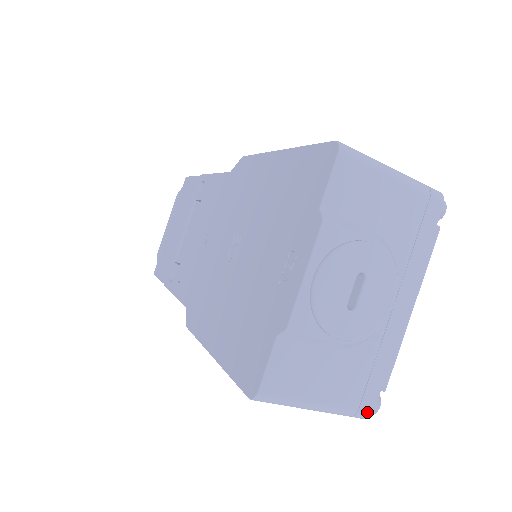
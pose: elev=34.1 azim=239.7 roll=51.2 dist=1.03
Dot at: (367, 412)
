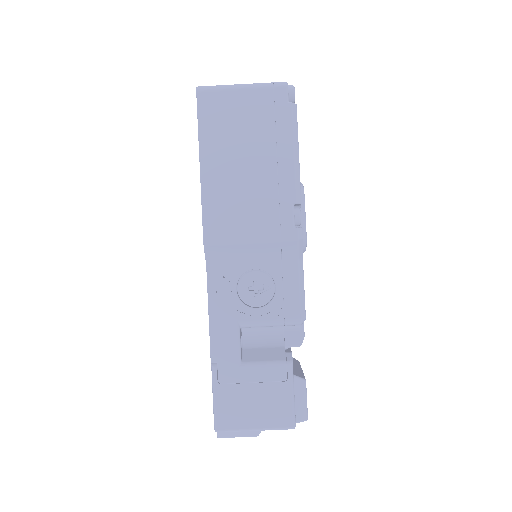
Dot at: (281, 82)
